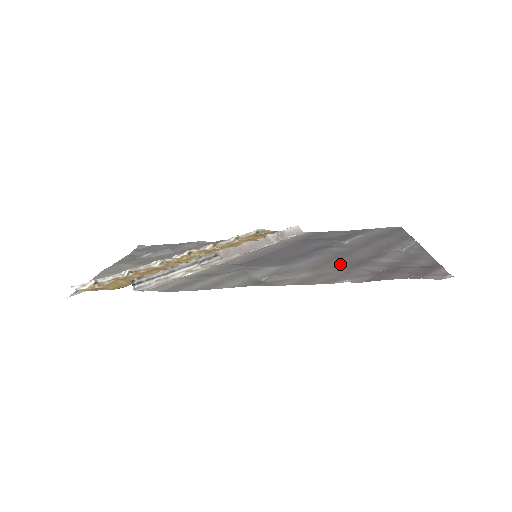
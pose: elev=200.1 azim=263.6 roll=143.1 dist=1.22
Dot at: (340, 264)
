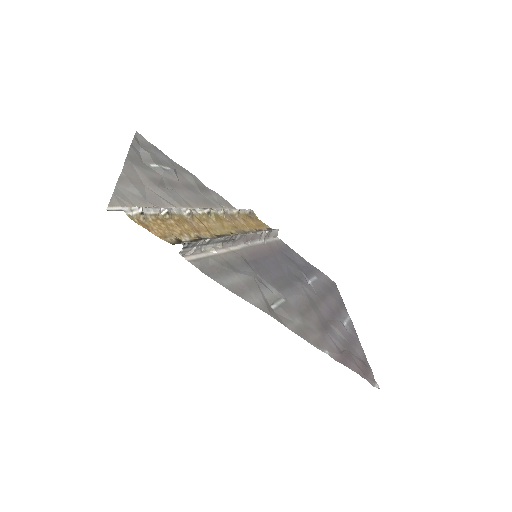
Dot at: (316, 319)
